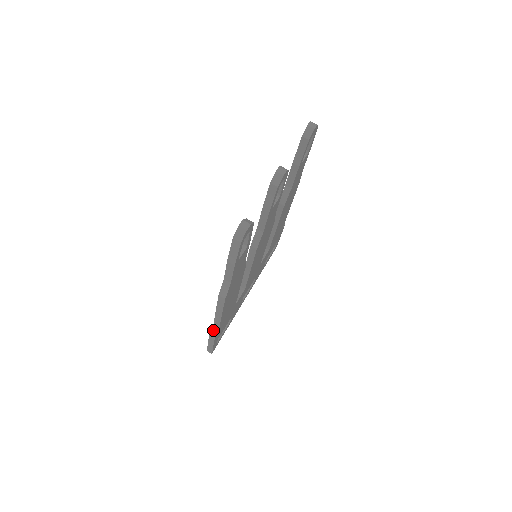
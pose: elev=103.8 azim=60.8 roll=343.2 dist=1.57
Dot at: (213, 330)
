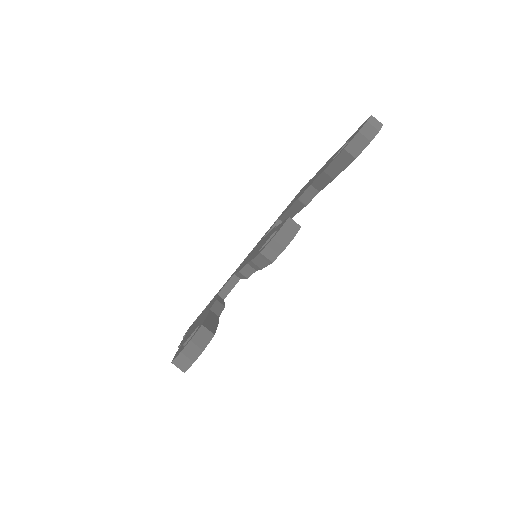
Dot at: occluded
